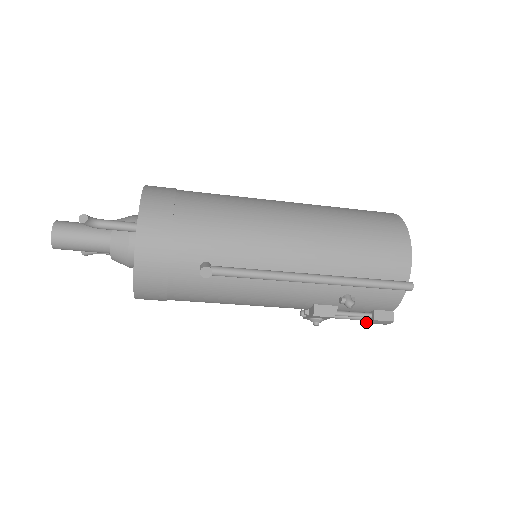
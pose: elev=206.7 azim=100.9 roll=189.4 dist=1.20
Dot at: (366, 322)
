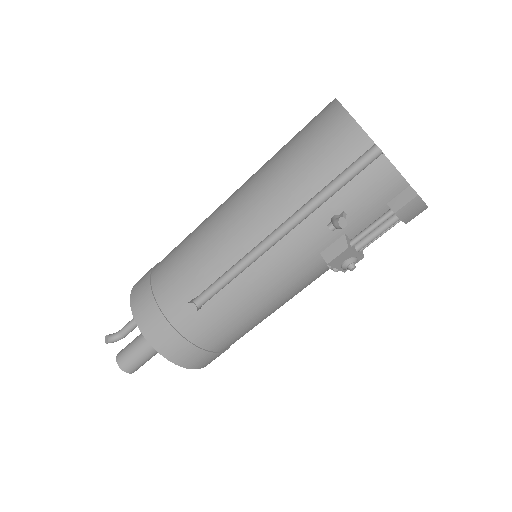
Dot at: occluded
